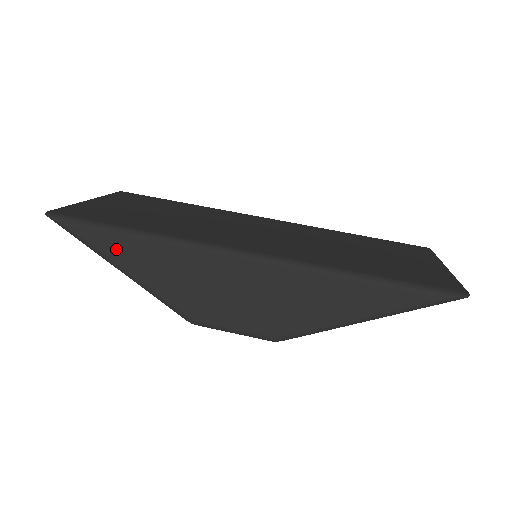
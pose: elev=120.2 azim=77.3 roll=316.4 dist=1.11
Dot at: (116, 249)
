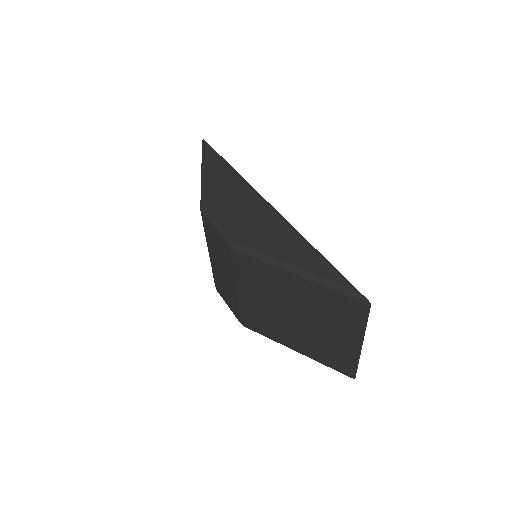
Dot at: (214, 163)
